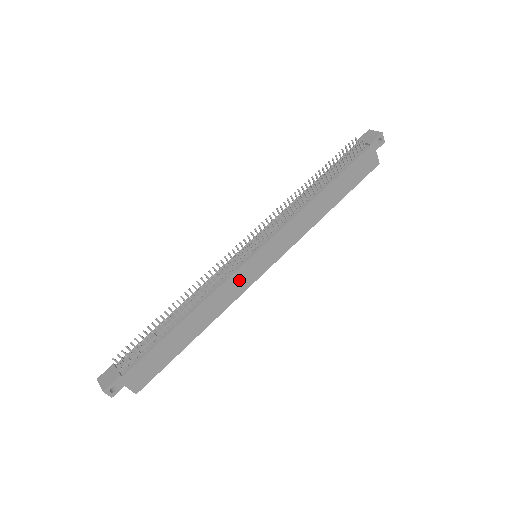
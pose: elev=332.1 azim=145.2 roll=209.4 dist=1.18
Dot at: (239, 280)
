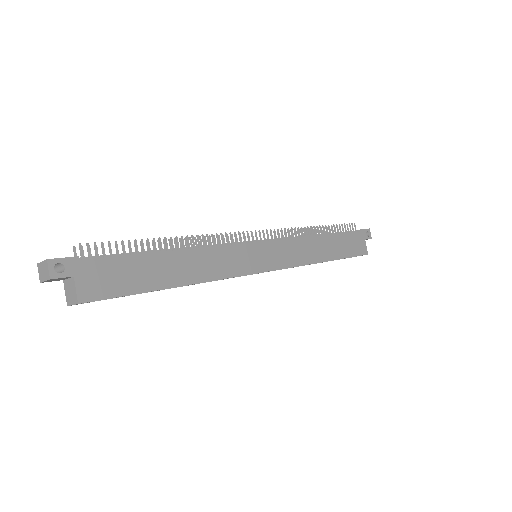
Dot at: (238, 257)
